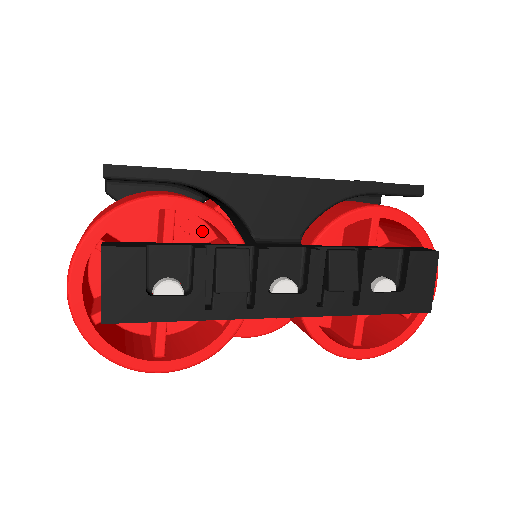
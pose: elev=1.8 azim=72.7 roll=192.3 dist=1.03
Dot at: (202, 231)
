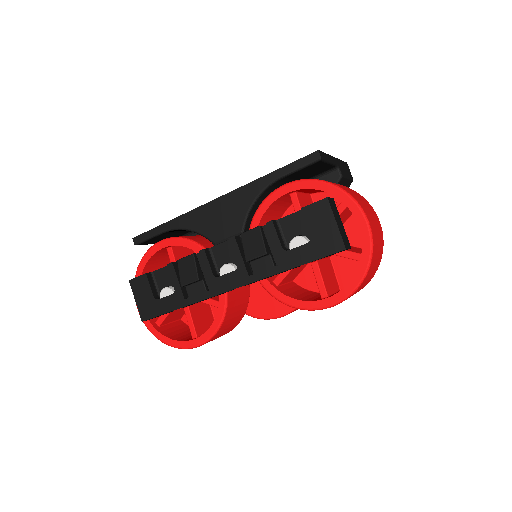
Dot at: occluded
